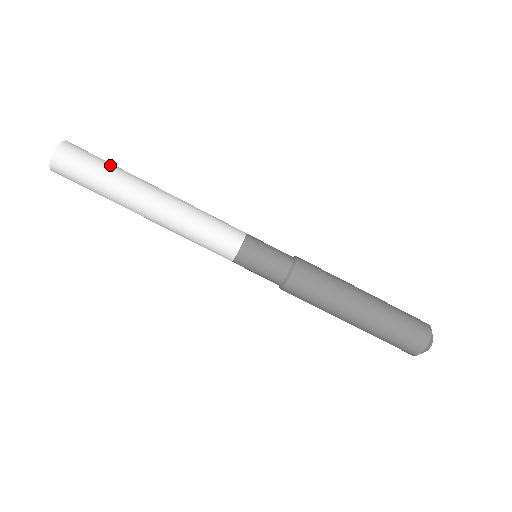
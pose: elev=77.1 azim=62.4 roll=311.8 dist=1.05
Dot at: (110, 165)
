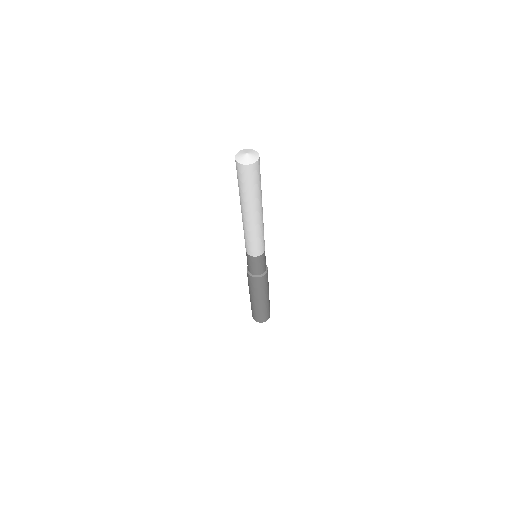
Dot at: occluded
